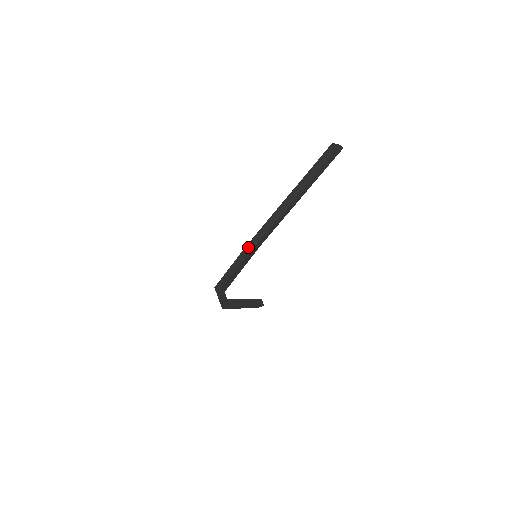
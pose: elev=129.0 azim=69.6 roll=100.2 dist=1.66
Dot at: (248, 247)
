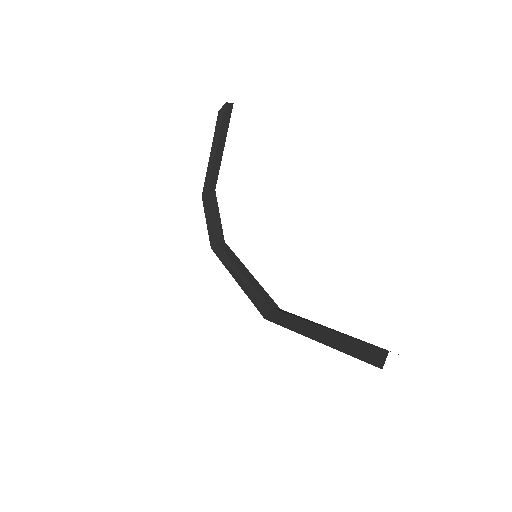
Dot at: occluded
